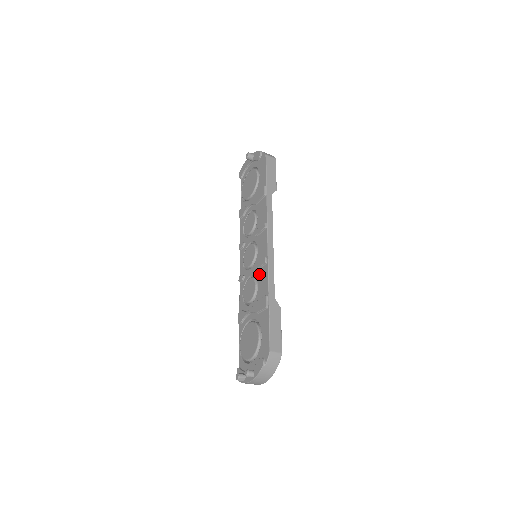
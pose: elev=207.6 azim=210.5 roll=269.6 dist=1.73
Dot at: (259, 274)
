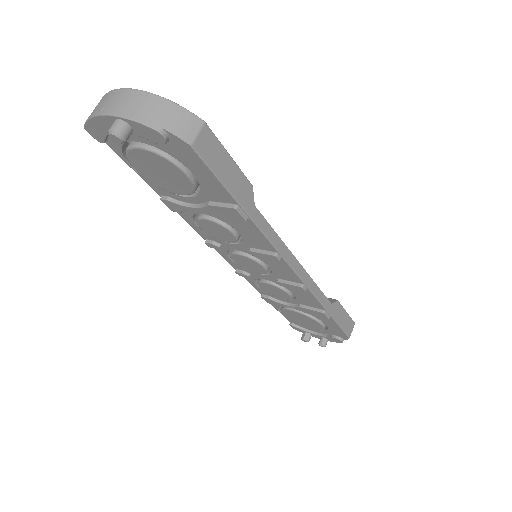
Dot at: (291, 289)
